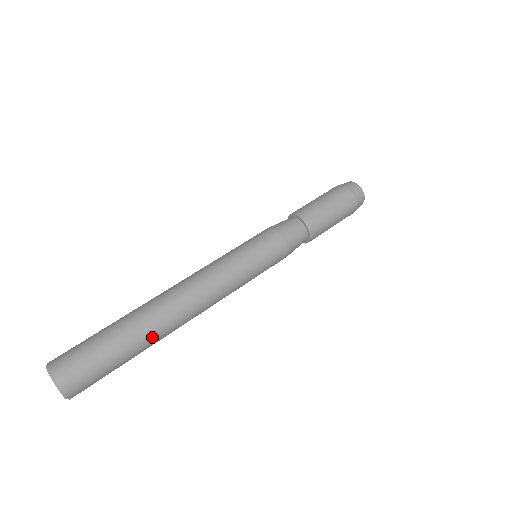
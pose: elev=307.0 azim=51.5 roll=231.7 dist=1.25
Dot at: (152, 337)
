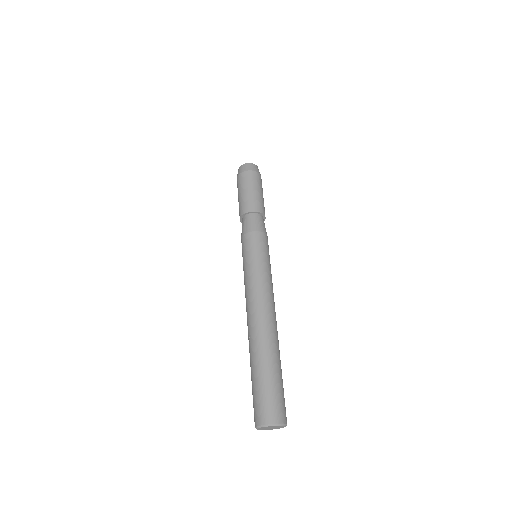
Dot at: occluded
